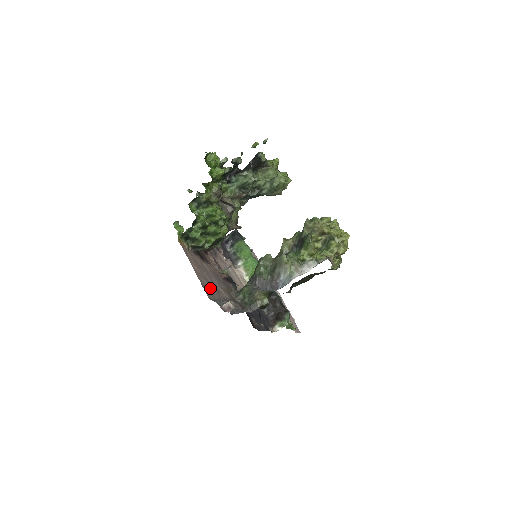
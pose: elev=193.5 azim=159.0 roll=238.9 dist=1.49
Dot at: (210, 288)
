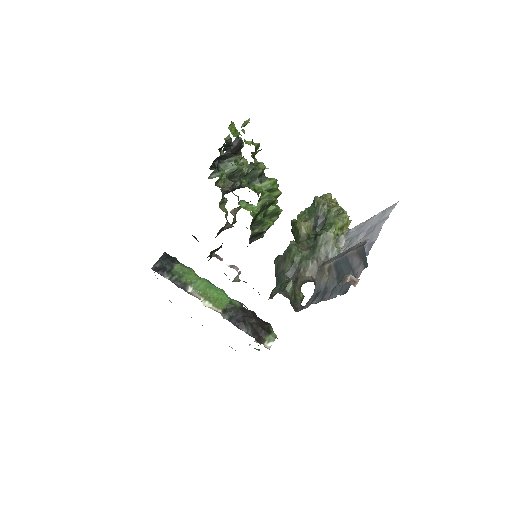
Dot at: occluded
